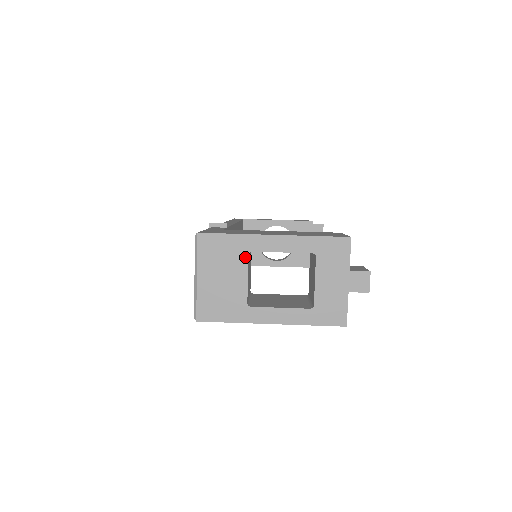
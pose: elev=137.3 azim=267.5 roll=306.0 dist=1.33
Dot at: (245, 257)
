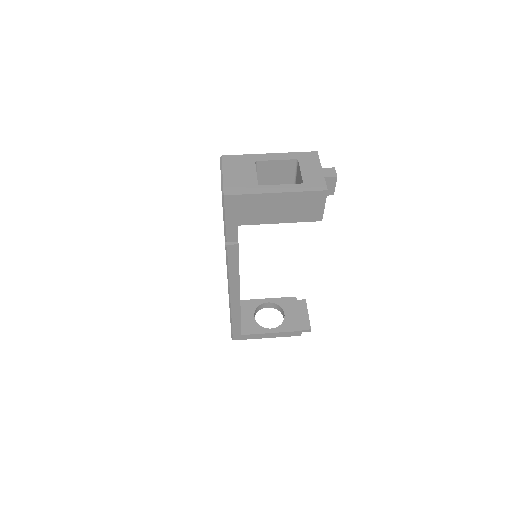
Dot at: (253, 164)
